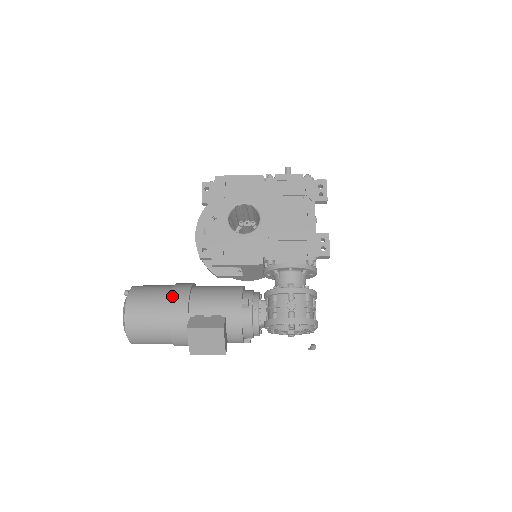
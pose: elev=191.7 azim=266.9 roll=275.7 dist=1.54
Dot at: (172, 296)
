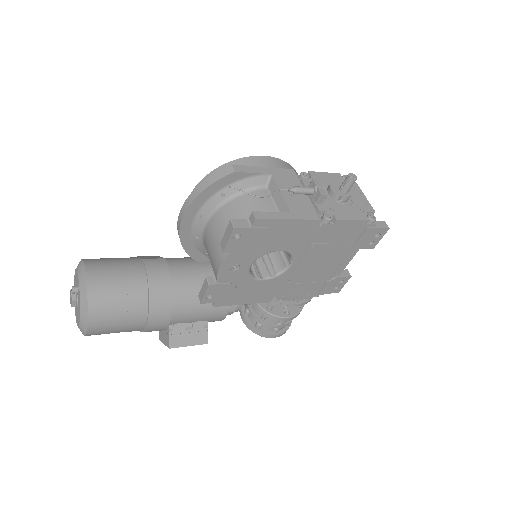
Dot at: (150, 315)
